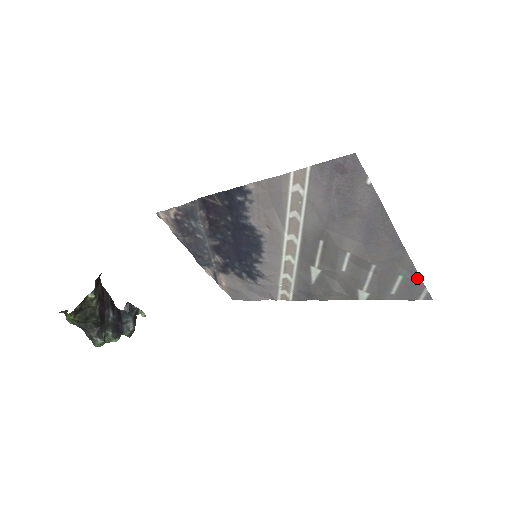
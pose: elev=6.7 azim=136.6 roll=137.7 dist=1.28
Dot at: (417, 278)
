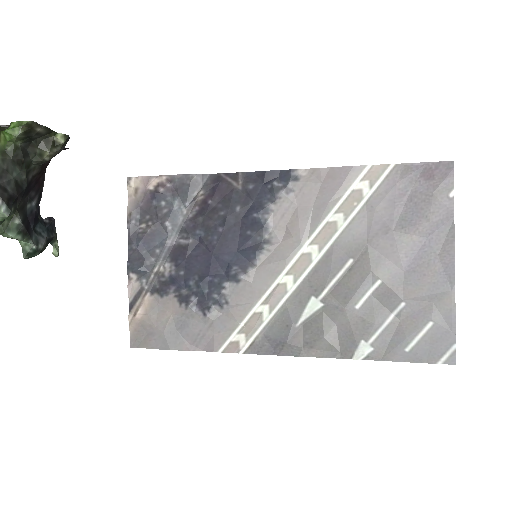
Dot at: (451, 327)
